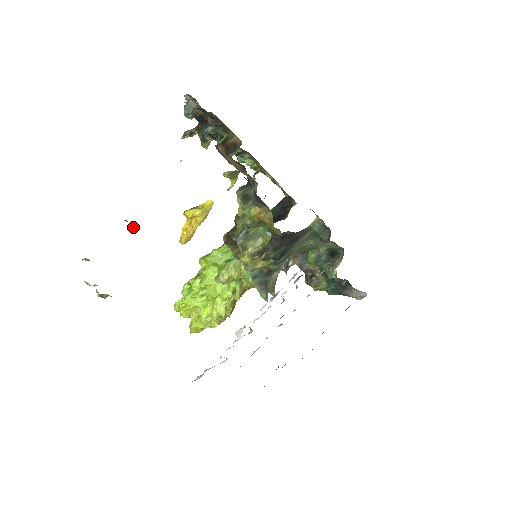
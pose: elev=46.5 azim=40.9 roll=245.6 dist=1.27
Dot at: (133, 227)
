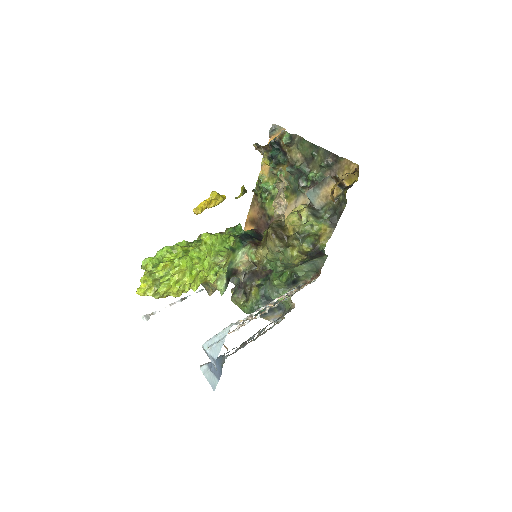
Dot at: (289, 184)
